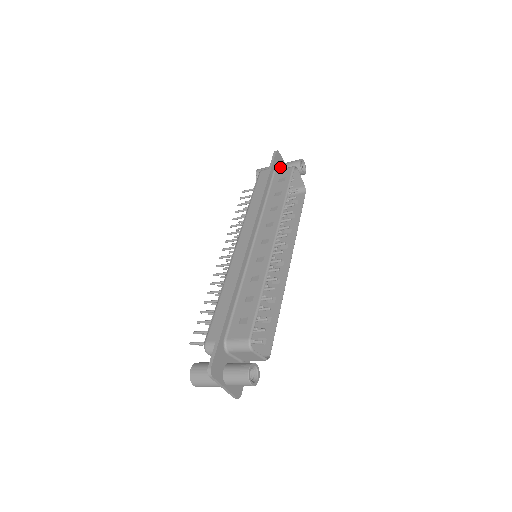
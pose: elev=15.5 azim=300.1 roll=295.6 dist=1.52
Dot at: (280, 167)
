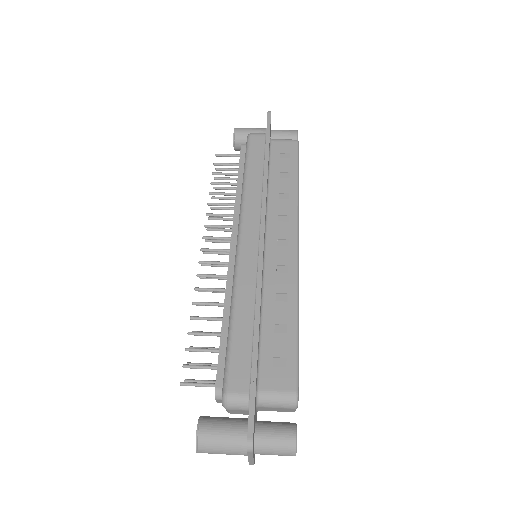
Dot at: (270, 134)
